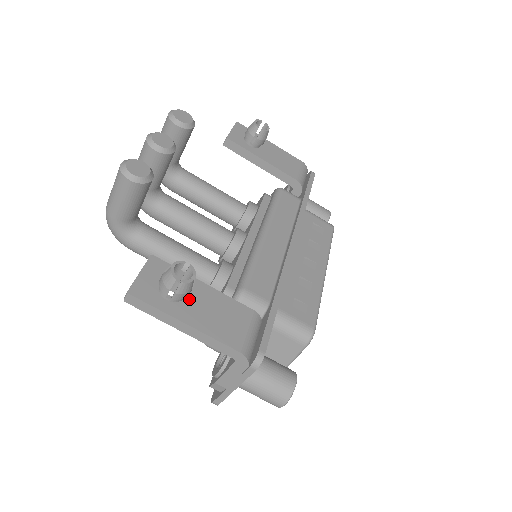
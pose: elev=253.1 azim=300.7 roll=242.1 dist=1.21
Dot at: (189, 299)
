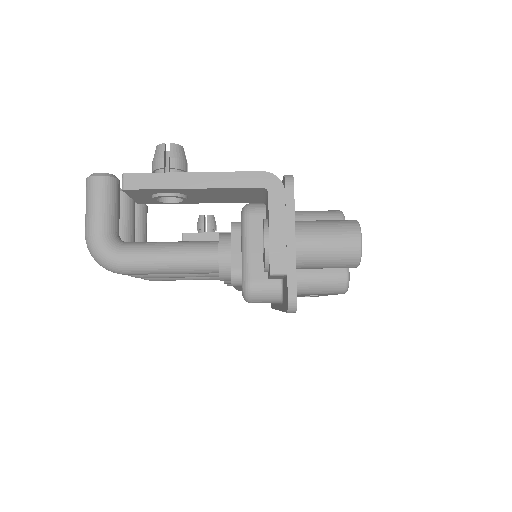
Dot at: occluded
